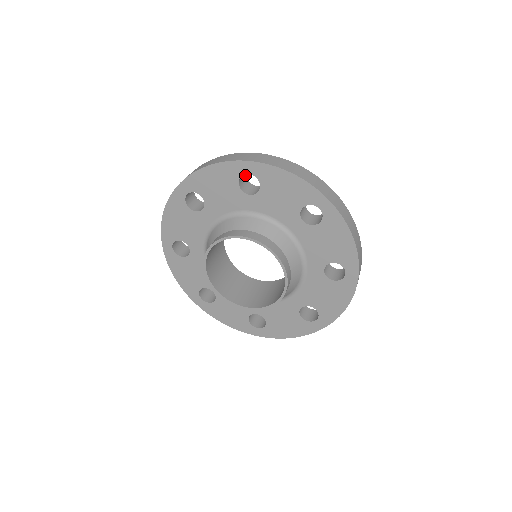
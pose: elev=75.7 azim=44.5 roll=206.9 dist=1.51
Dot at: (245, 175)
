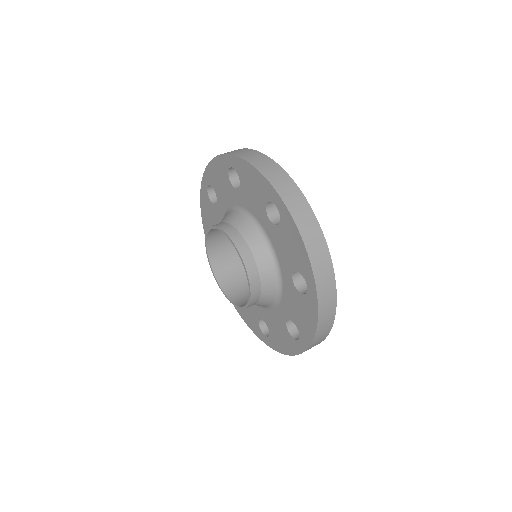
Dot at: occluded
